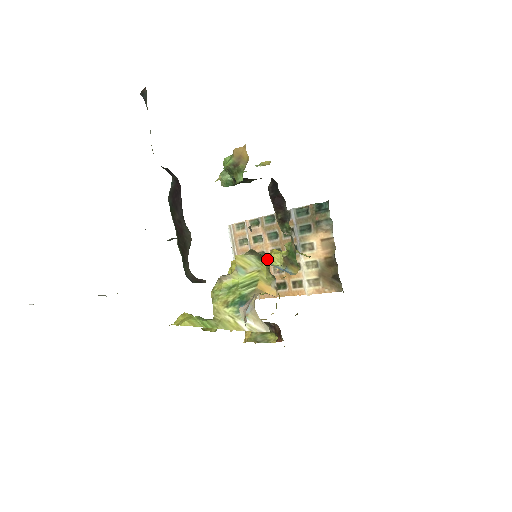
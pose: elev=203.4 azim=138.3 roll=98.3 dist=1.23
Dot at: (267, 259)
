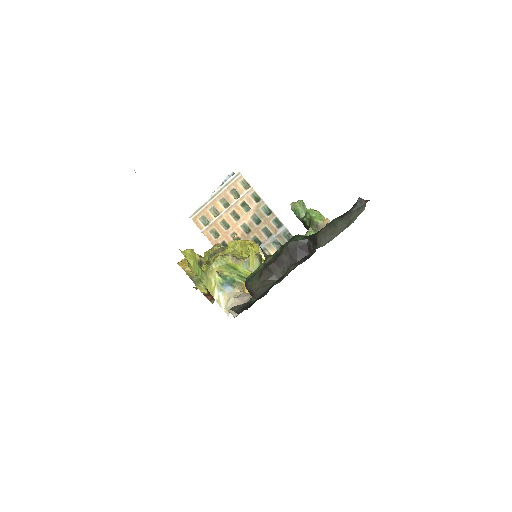
Dot at: occluded
